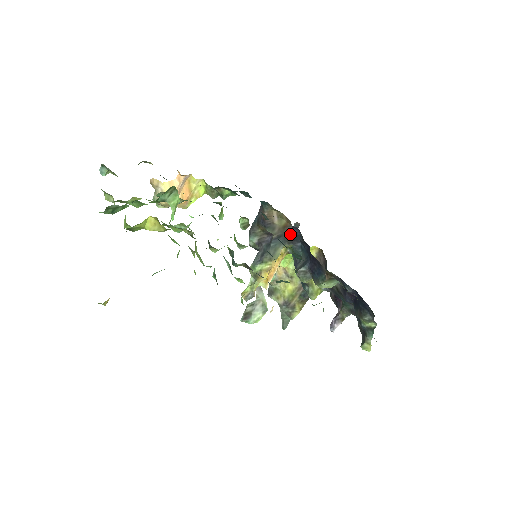
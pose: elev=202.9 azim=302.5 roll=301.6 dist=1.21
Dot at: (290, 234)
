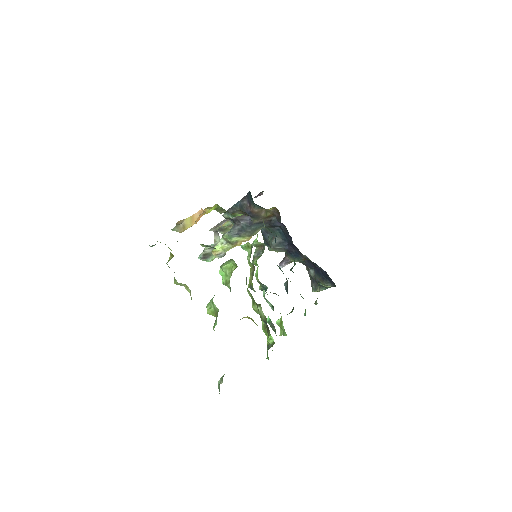
Dot at: (273, 224)
